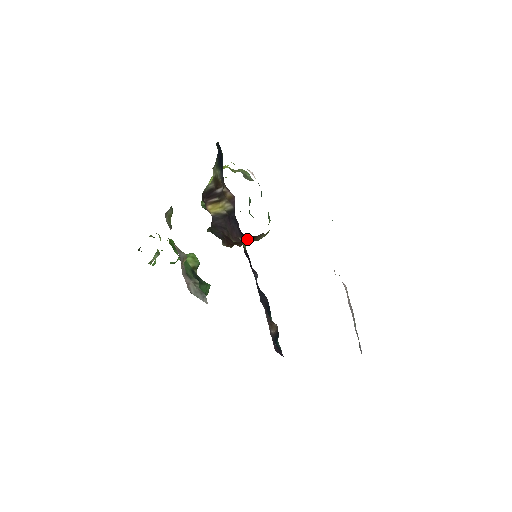
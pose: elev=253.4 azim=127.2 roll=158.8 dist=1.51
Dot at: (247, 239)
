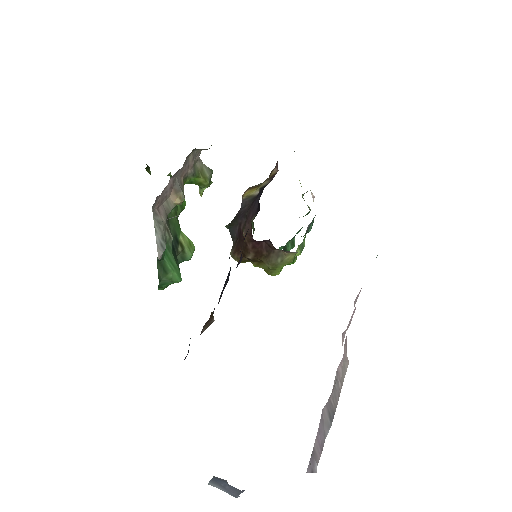
Dot at: (260, 249)
